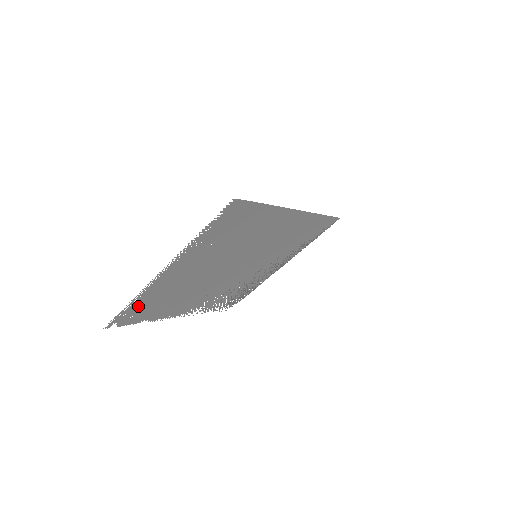
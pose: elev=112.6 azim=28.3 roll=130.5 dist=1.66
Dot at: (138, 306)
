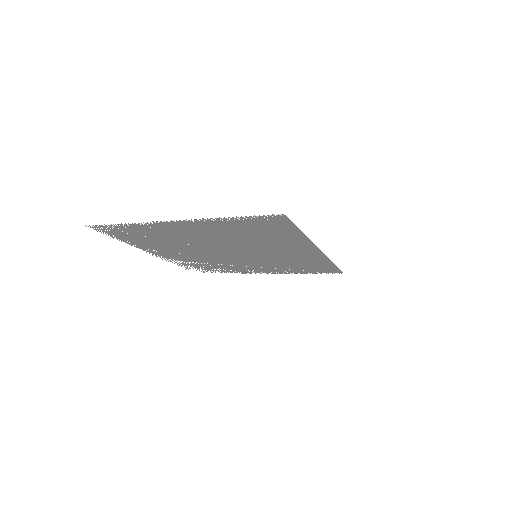
Dot at: (130, 229)
